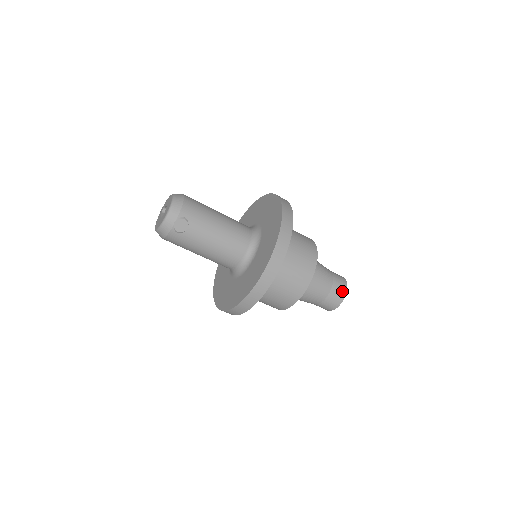
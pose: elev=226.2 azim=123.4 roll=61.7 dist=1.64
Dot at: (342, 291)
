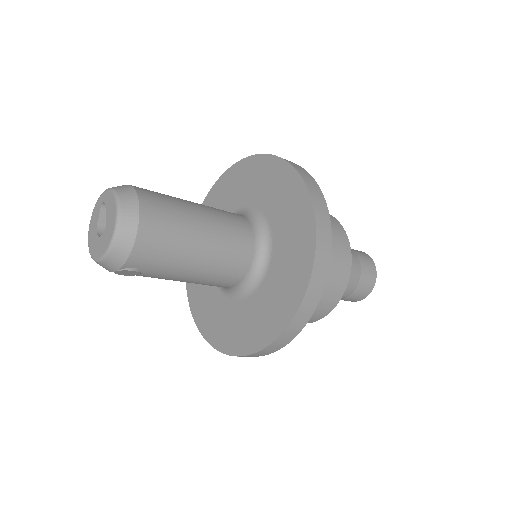
Dot at: (361, 296)
